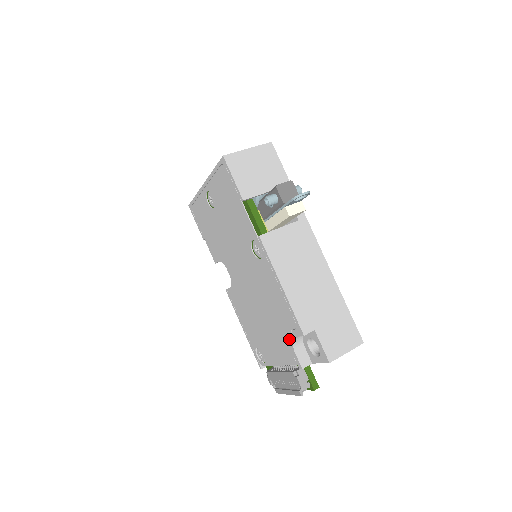
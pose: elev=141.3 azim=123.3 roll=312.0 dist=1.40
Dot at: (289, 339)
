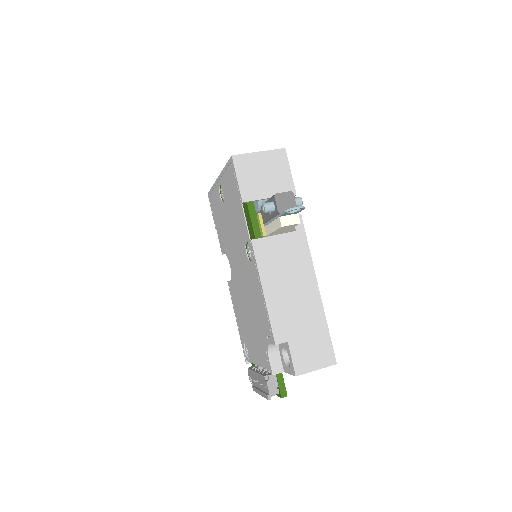
Dot at: (265, 344)
